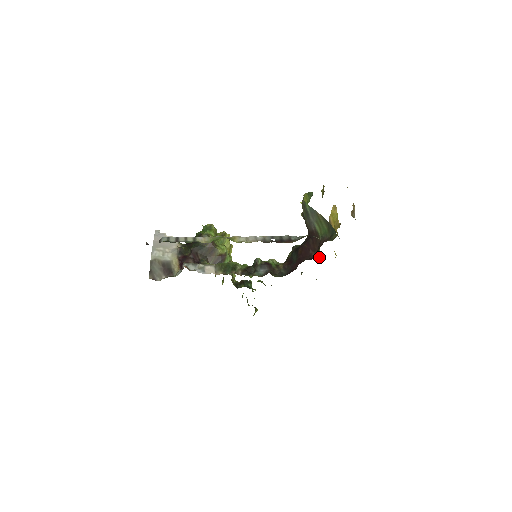
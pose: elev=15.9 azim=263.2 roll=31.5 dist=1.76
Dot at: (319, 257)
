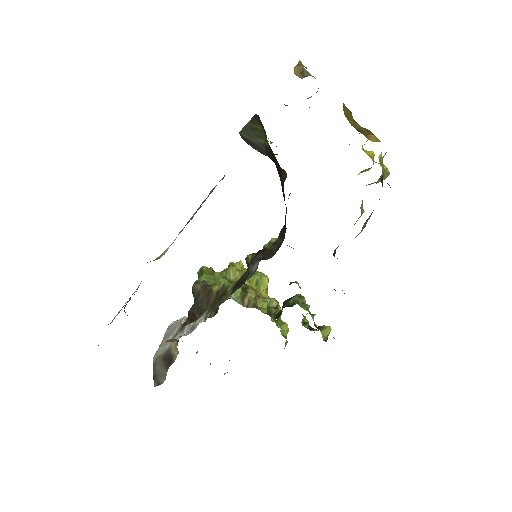
Dot at: (284, 172)
